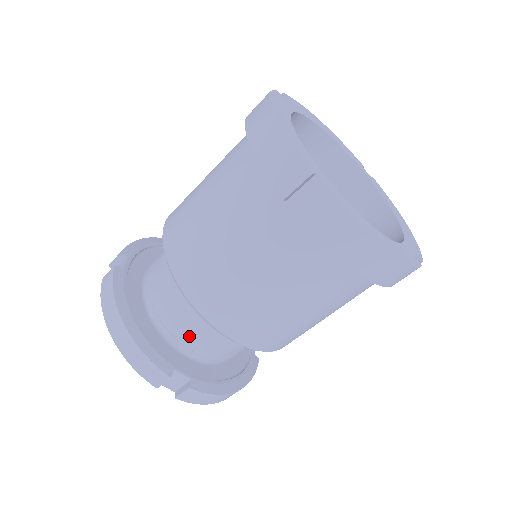
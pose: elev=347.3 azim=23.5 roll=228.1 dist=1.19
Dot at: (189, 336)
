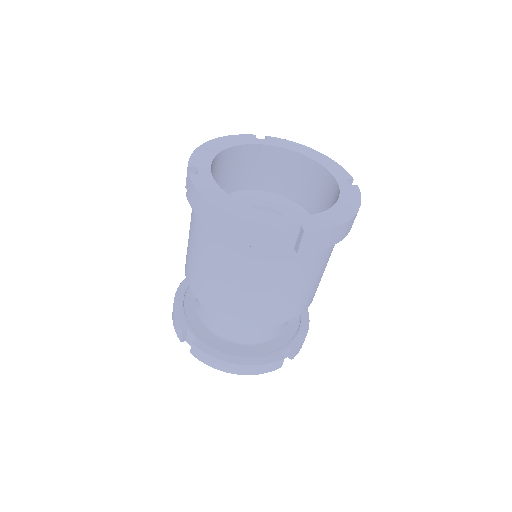
Dot at: (202, 308)
